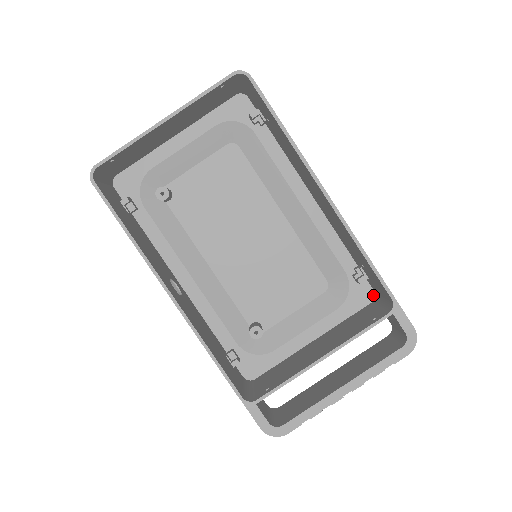
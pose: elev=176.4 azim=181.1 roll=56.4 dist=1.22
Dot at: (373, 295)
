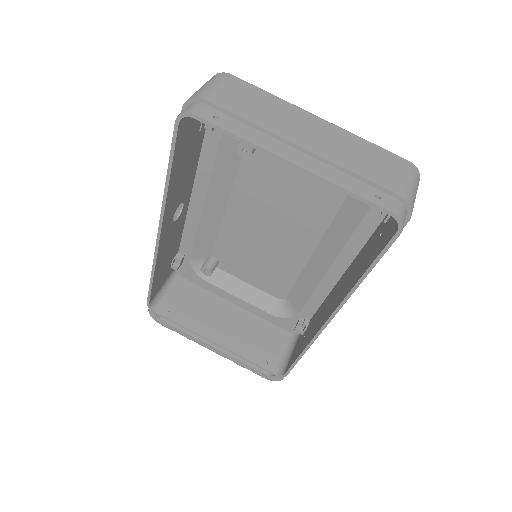
Dot at: (297, 333)
